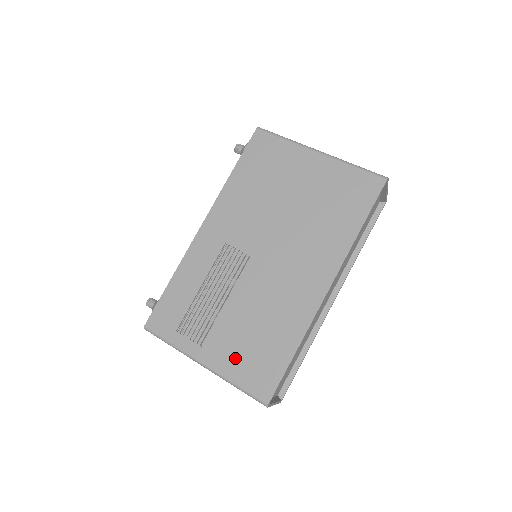
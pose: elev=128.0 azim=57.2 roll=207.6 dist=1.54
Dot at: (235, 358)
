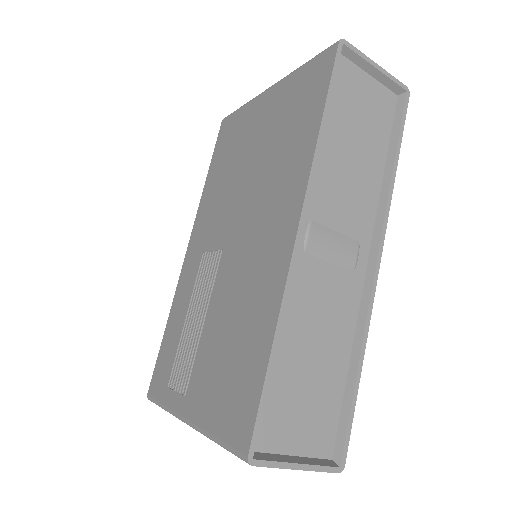
Dot at: (212, 396)
